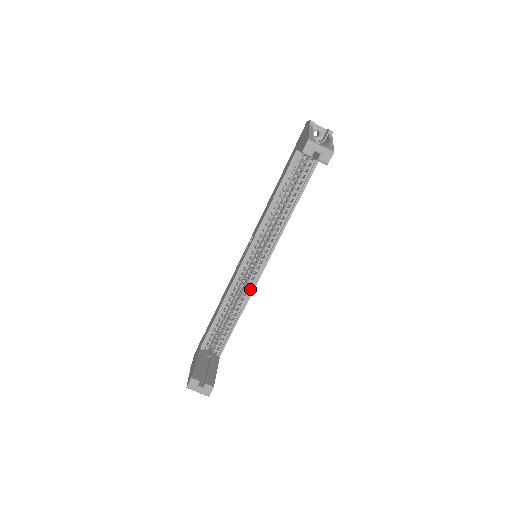
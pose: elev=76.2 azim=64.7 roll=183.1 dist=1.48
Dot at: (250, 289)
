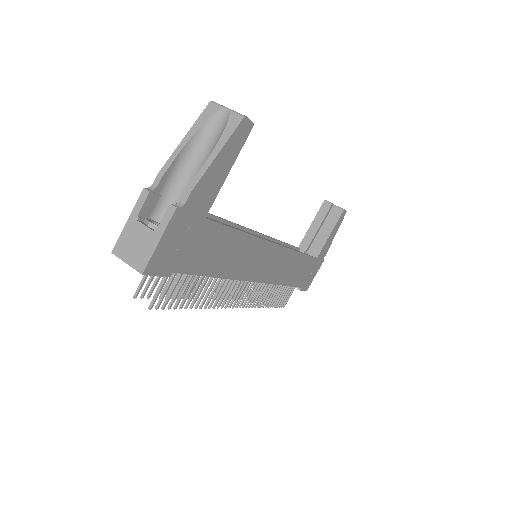
Dot at: occluded
